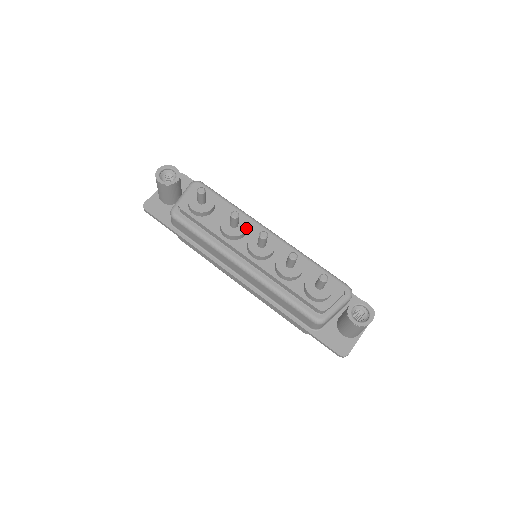
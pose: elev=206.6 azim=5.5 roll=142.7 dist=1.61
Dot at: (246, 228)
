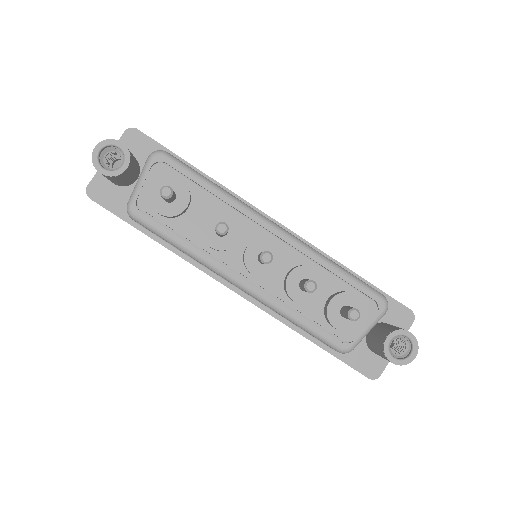
Dot at: (239, 235)
